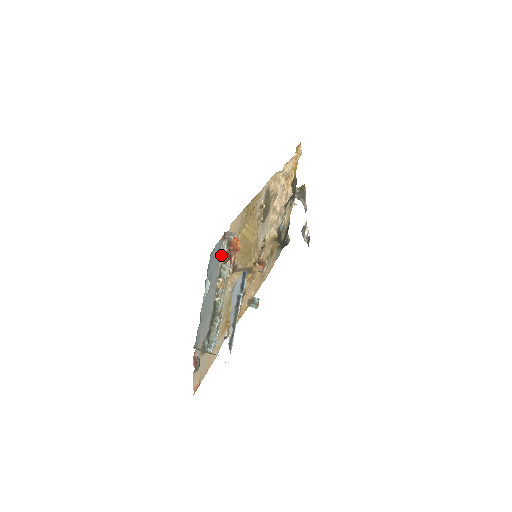
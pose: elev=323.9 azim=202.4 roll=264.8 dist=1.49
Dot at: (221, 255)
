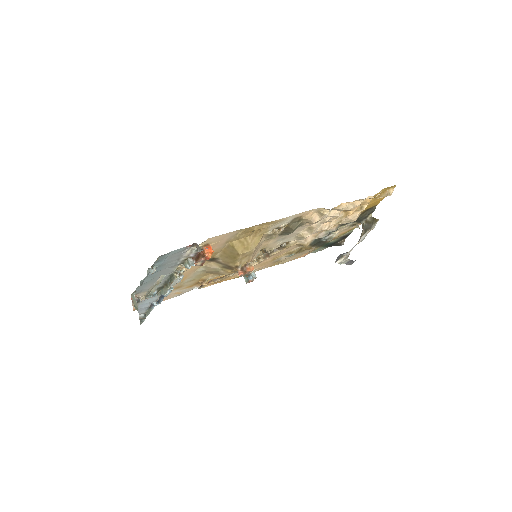
Dot at: (185, 254)
